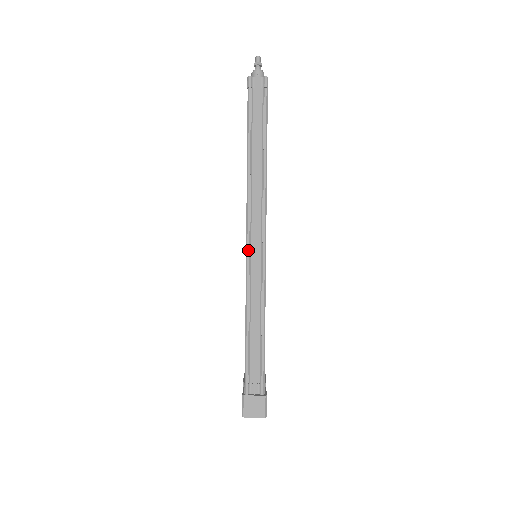
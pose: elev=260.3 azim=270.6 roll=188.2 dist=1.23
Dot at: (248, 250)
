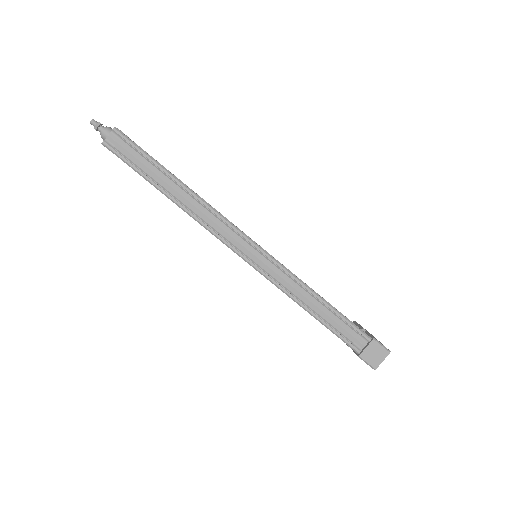
Dot at: (246, 260)
